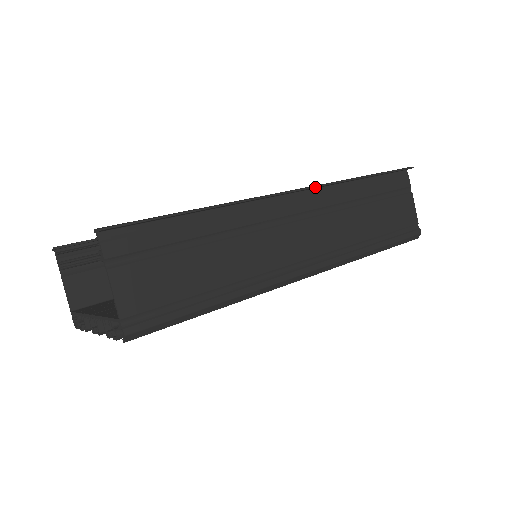
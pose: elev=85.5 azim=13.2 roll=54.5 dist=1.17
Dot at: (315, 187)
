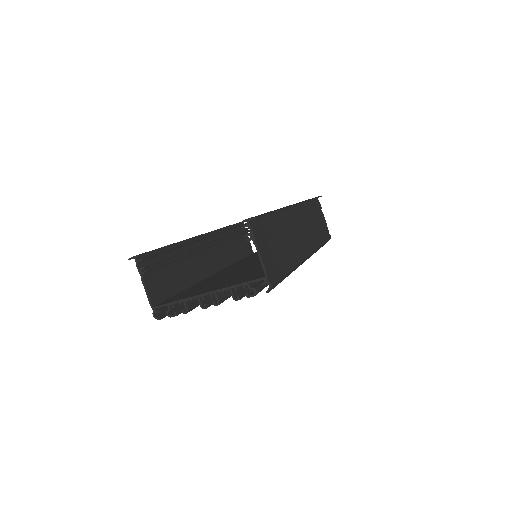
Dot at: occluded
